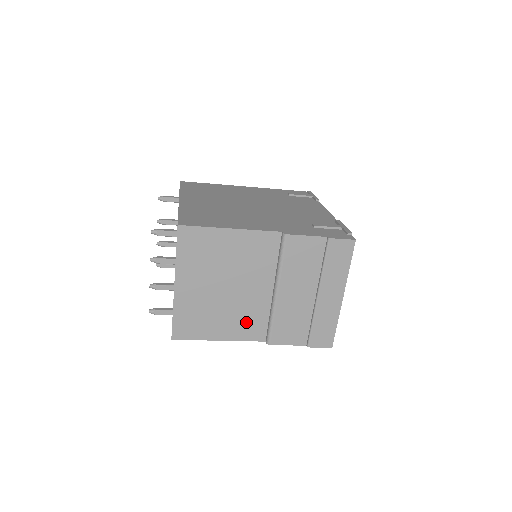
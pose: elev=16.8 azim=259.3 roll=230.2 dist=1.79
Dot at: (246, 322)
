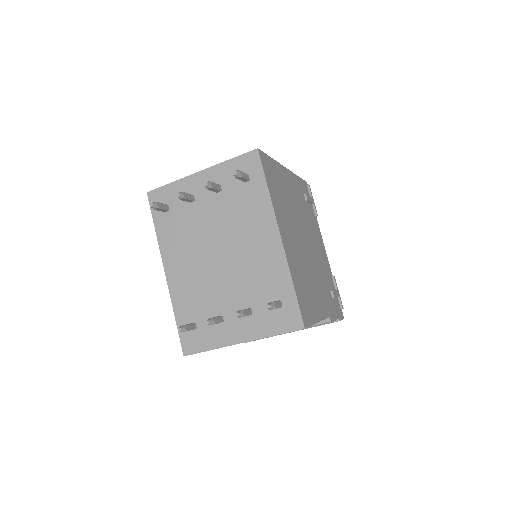
Dot at: occluded
